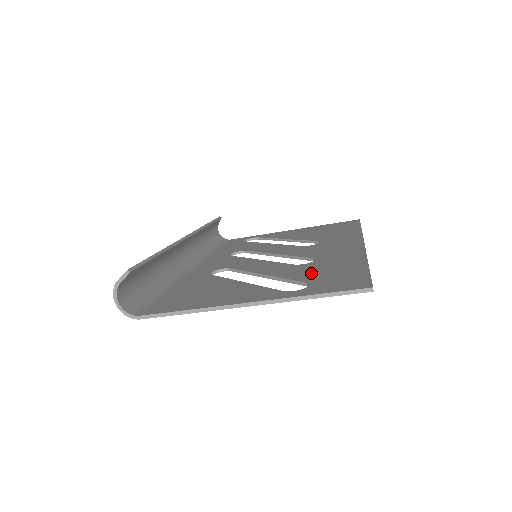
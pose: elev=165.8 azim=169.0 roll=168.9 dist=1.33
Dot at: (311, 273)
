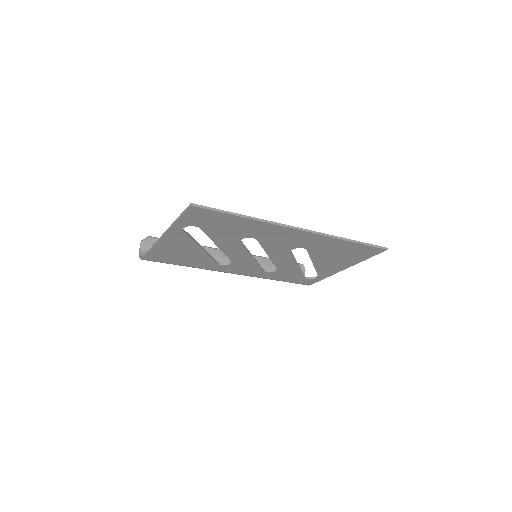
Dot at: (220, 229)
